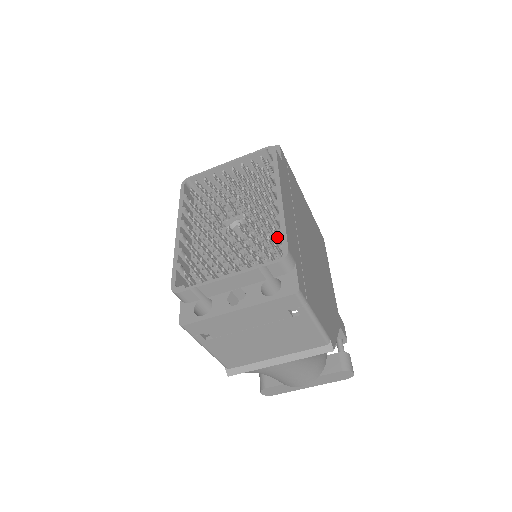
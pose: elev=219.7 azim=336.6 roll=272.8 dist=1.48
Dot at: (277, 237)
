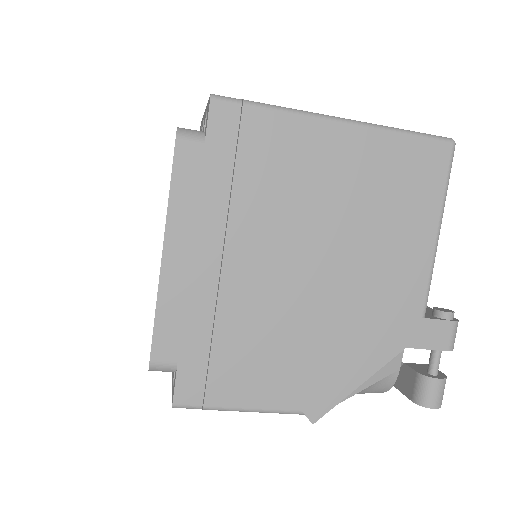
Dot at: occluded
